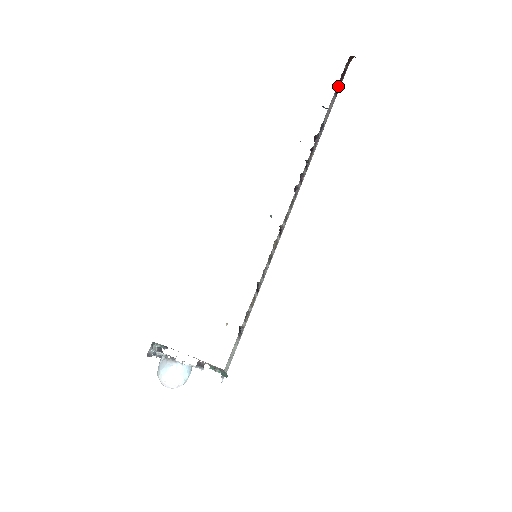
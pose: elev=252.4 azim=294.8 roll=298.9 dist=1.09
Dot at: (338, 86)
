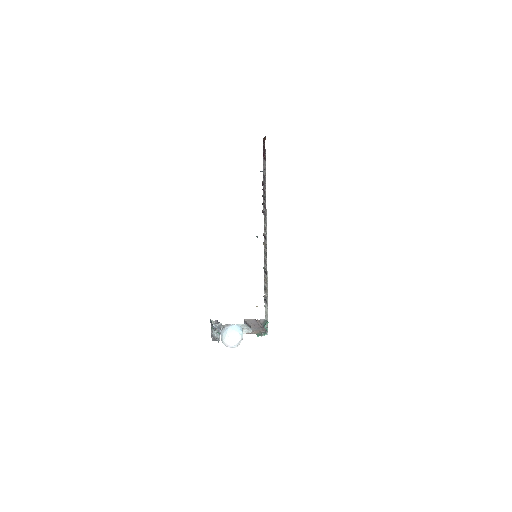
Dot at: (264, 155)
